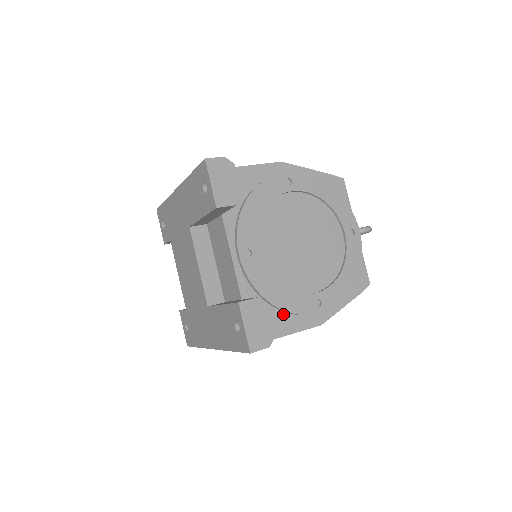
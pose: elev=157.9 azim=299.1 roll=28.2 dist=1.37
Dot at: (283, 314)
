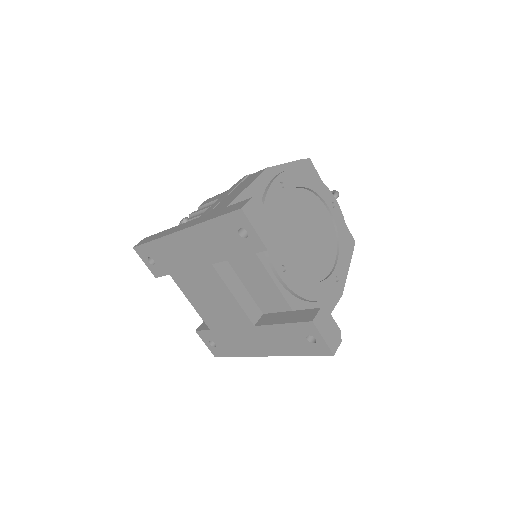
Dot at: (319, 303)
